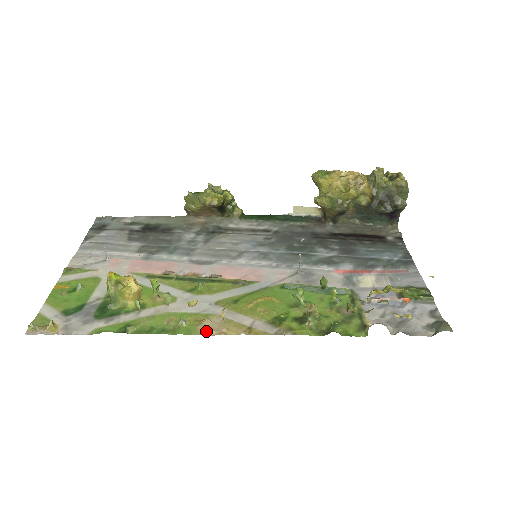
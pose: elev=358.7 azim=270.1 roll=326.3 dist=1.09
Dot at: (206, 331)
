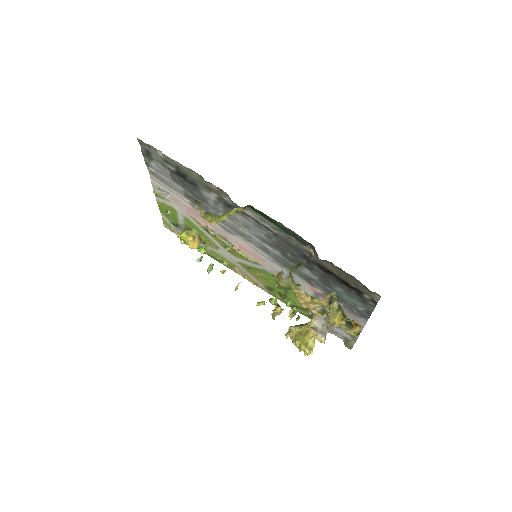
Dot at: (237, 272)
